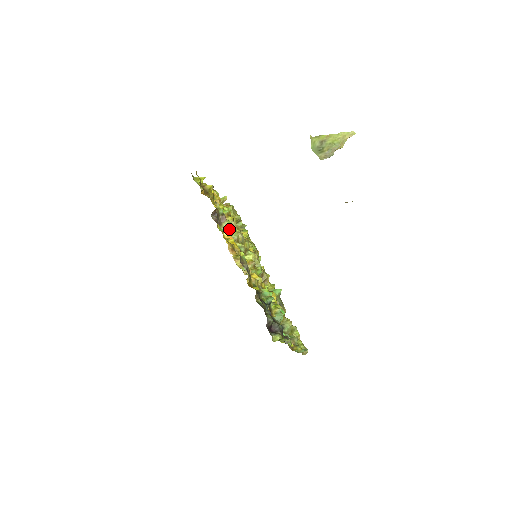
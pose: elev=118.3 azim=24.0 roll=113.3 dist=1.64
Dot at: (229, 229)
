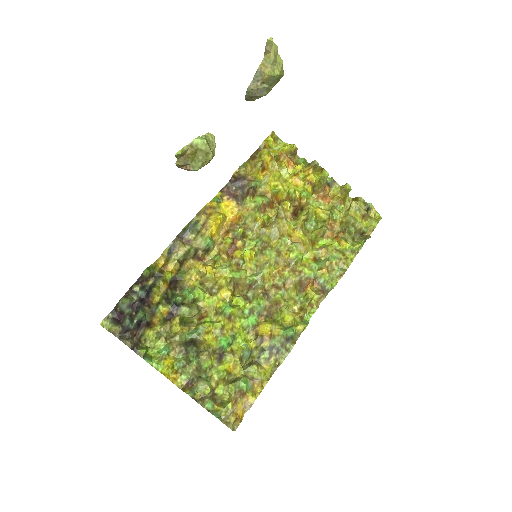
Dot at: (242, 207)
